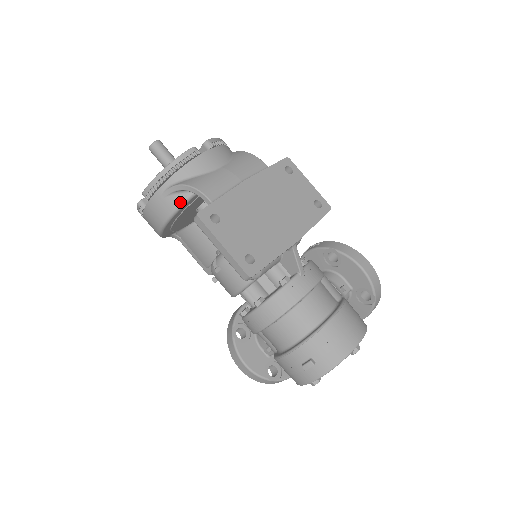
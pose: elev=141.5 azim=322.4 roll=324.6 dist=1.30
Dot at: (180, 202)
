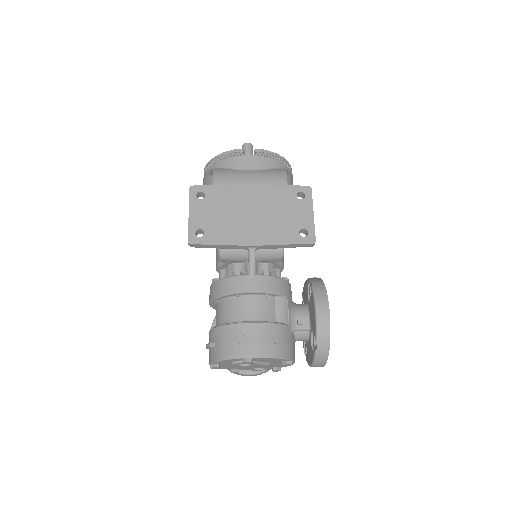
Dot at: (211, 183)
